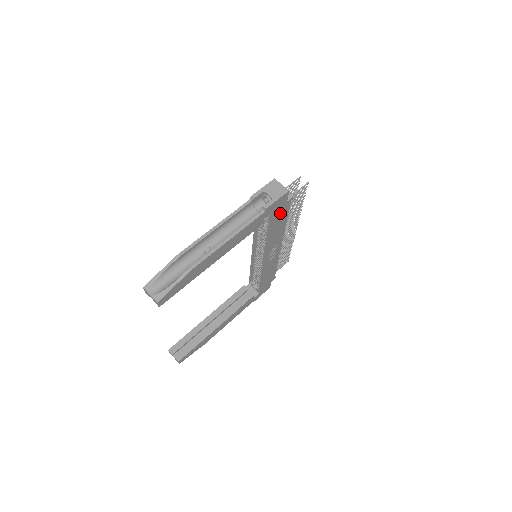
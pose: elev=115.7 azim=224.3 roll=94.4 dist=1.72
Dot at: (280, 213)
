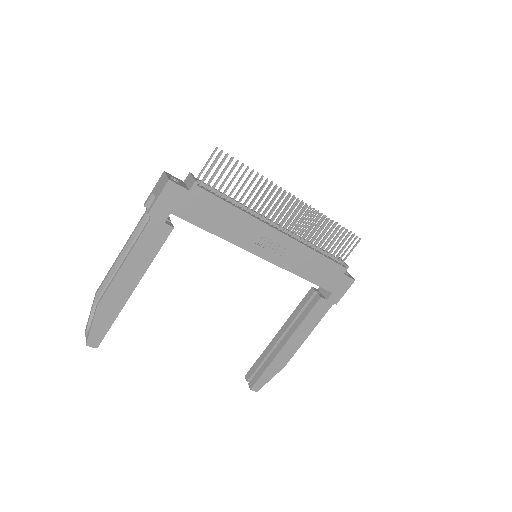
Dot at: (198, 205)
